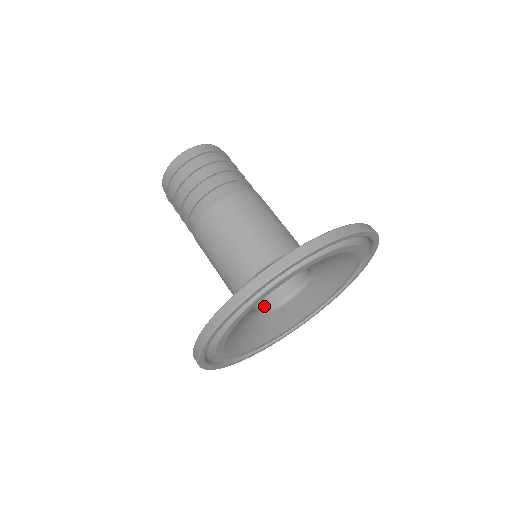
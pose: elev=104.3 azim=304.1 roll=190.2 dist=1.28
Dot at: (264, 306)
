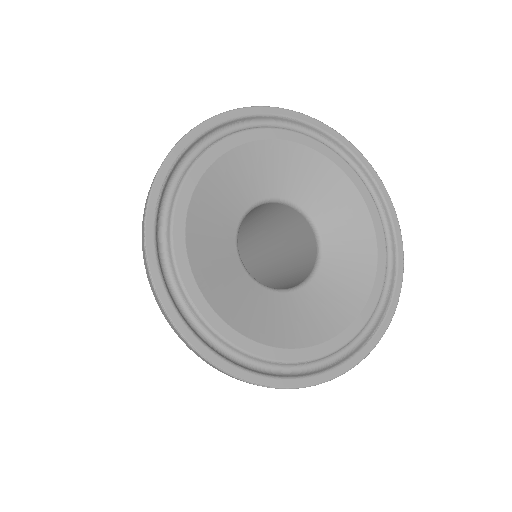
Dot at: occluded
